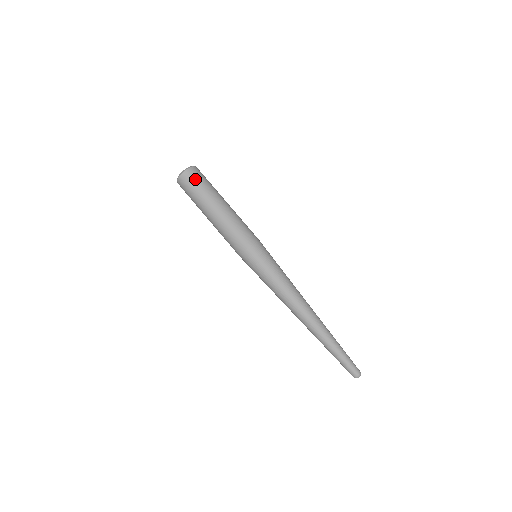
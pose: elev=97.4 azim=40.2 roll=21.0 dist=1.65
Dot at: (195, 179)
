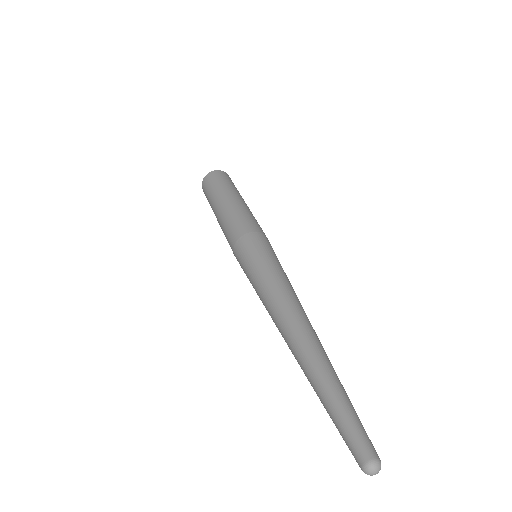
Dot at: (218, 177)
